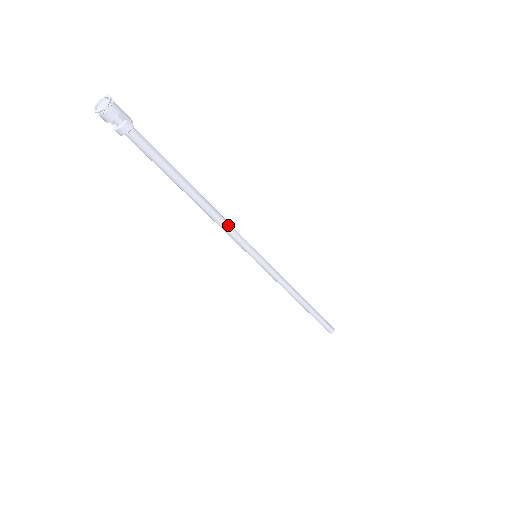
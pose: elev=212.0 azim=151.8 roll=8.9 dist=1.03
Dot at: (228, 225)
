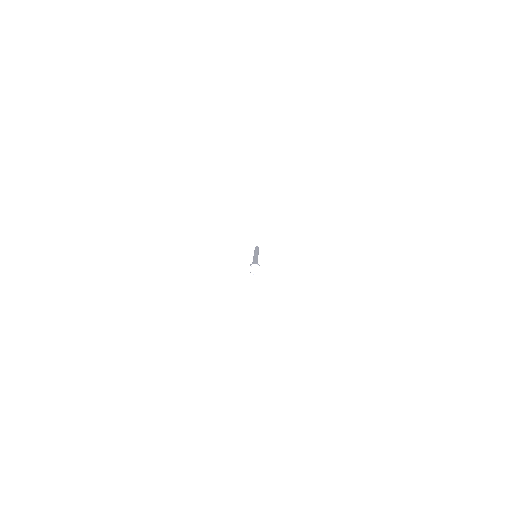
Dot at: occluded
